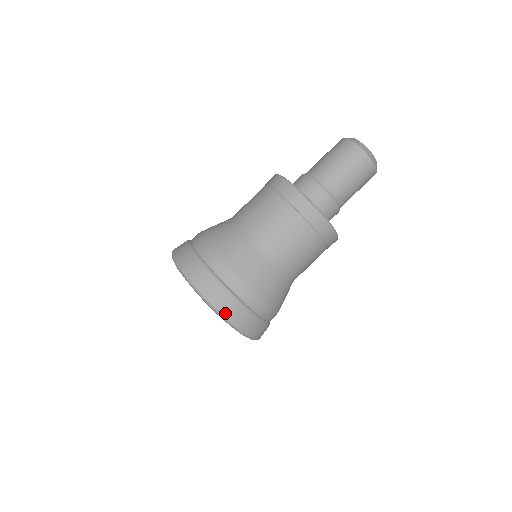
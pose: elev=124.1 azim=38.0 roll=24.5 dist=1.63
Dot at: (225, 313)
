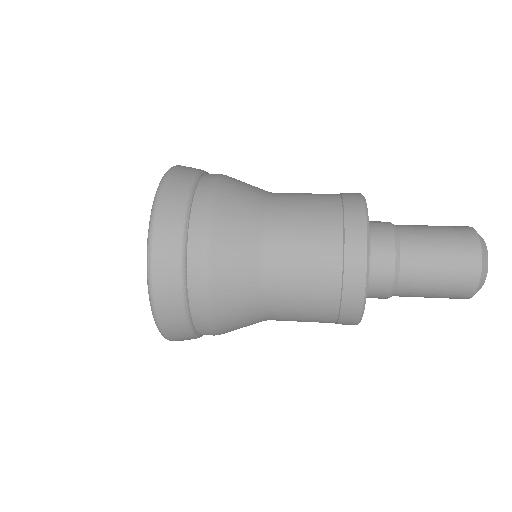
Dot at: (155, 265)
